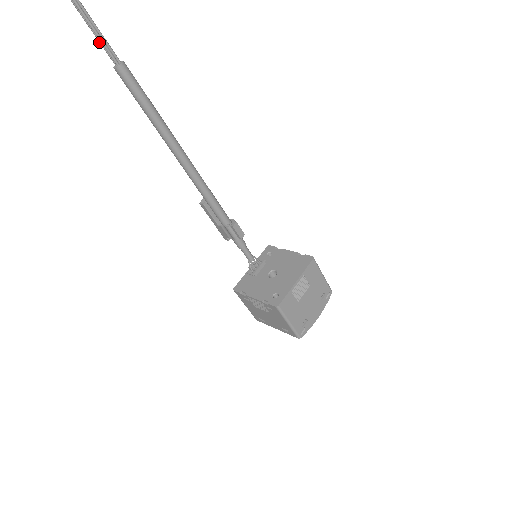
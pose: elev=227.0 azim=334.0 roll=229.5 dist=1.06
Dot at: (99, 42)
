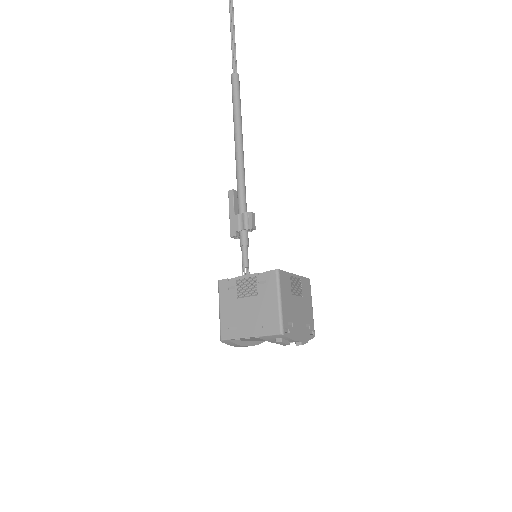
Dot at: (232, 61)
